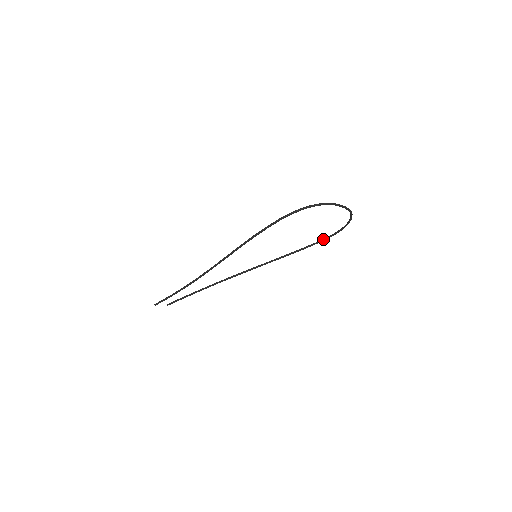
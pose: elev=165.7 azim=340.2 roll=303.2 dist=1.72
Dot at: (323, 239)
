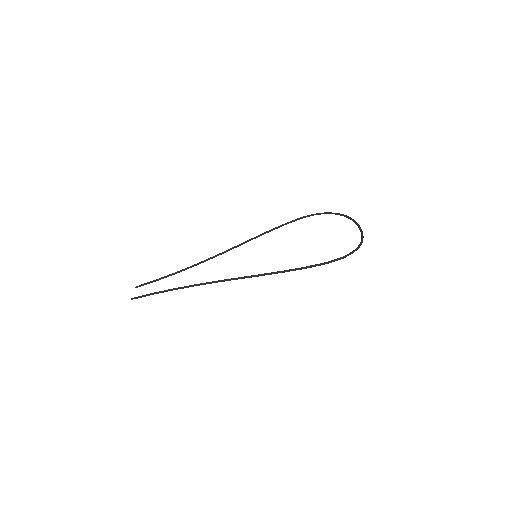
Dot at: (303, 217)
